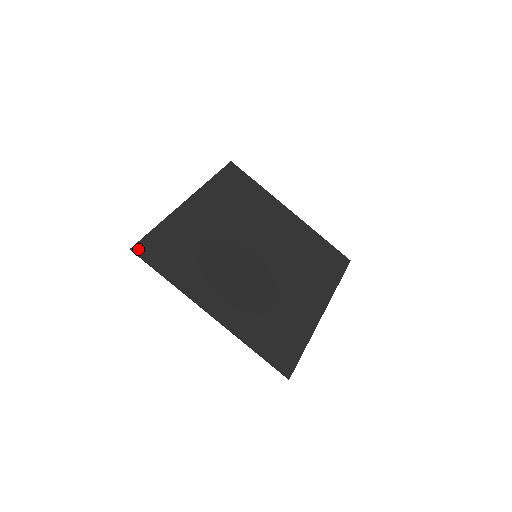
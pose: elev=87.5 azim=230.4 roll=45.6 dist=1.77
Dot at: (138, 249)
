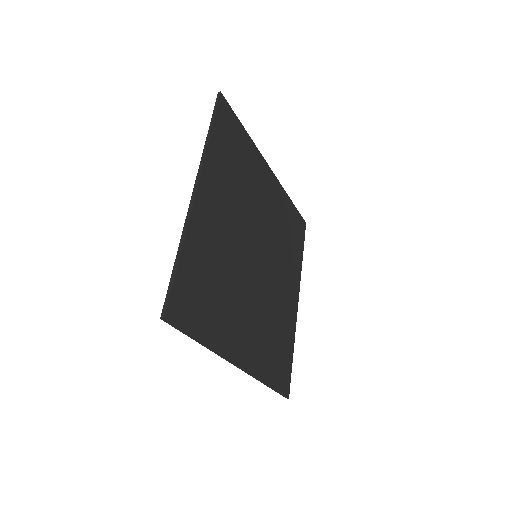
Dot at: (223, 100)
